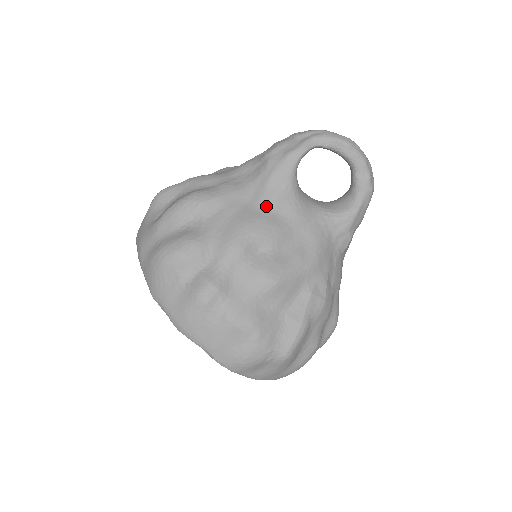
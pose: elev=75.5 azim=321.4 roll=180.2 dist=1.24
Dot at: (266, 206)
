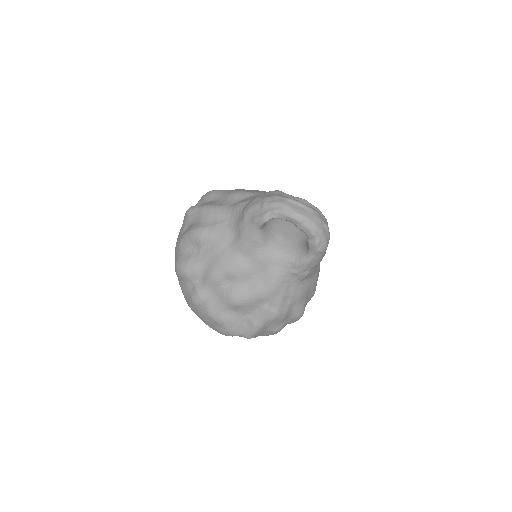
Dot at: (239, 251)
